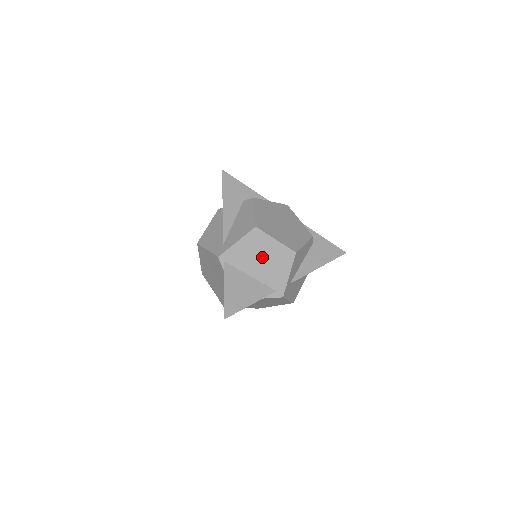
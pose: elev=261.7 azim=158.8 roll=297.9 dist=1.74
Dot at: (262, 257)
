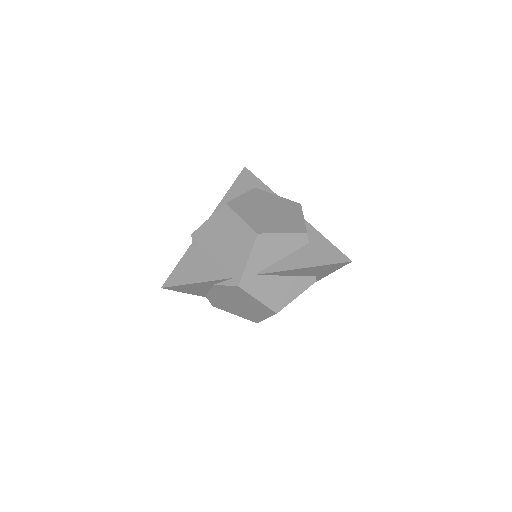
Dot at: (226, 237)
